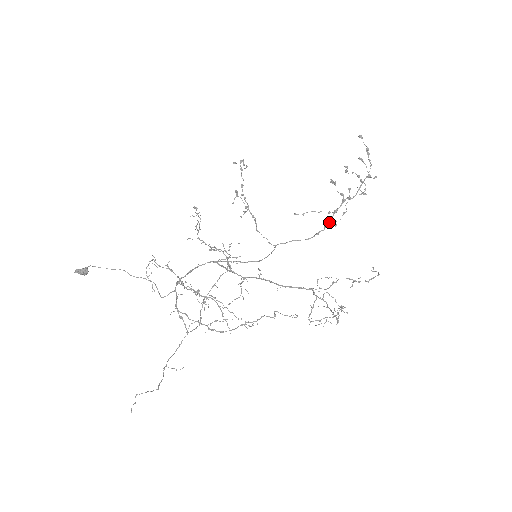
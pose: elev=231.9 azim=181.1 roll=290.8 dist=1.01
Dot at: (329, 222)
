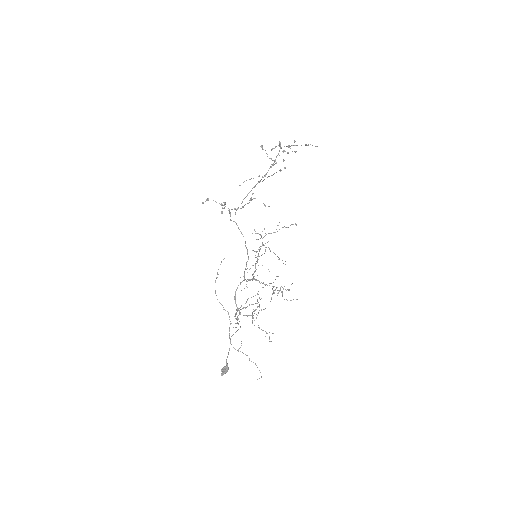
Dot at: occluded
